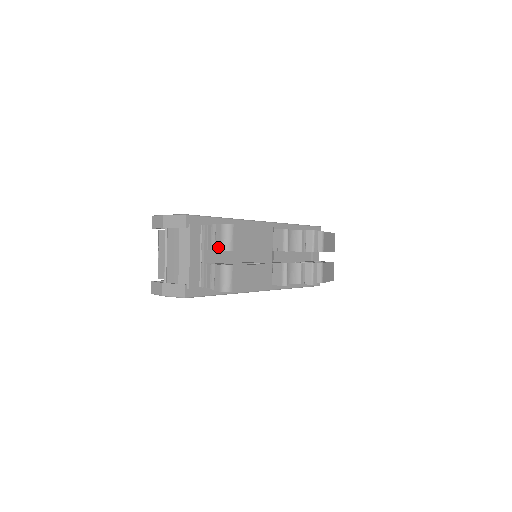
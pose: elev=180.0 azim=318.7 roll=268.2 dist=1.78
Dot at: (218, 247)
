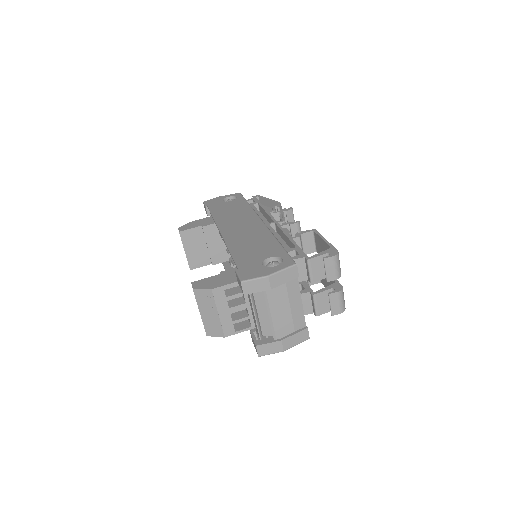
Dot at: (332, 278)
